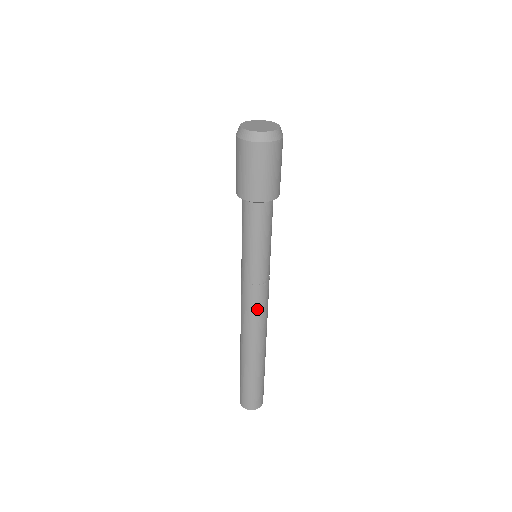
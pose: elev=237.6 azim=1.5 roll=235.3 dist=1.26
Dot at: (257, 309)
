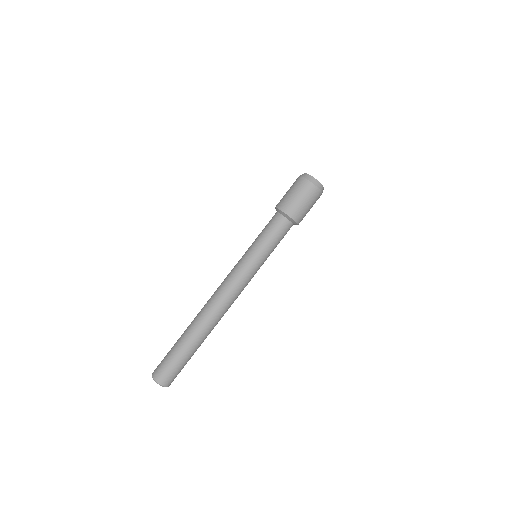
Dot at: (237, 294)
